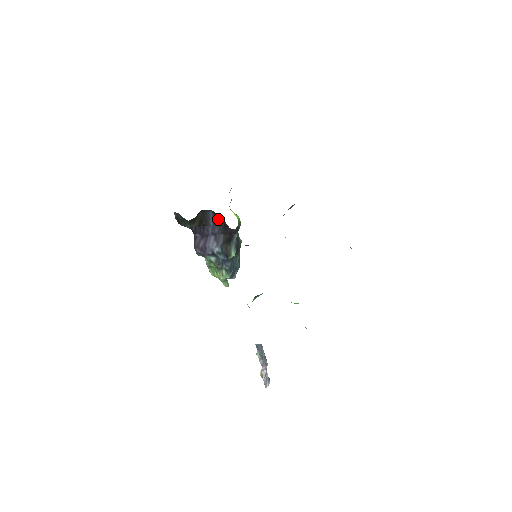
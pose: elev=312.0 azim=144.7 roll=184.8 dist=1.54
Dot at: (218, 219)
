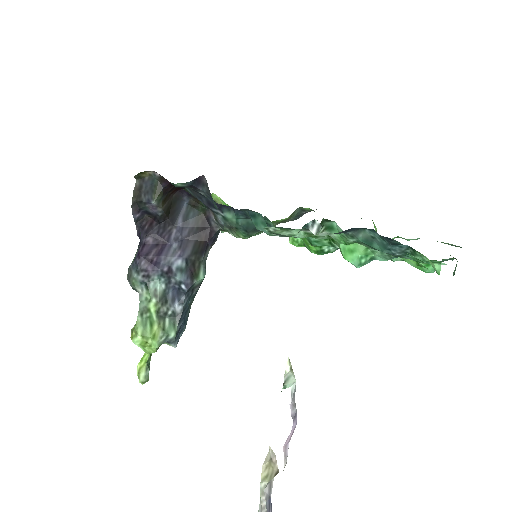
Dot at: (194, 213)
